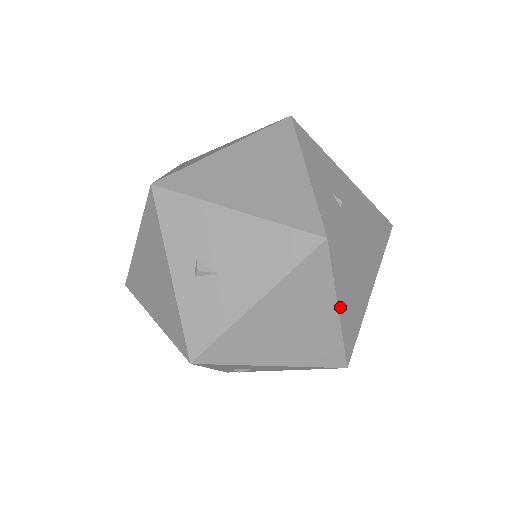
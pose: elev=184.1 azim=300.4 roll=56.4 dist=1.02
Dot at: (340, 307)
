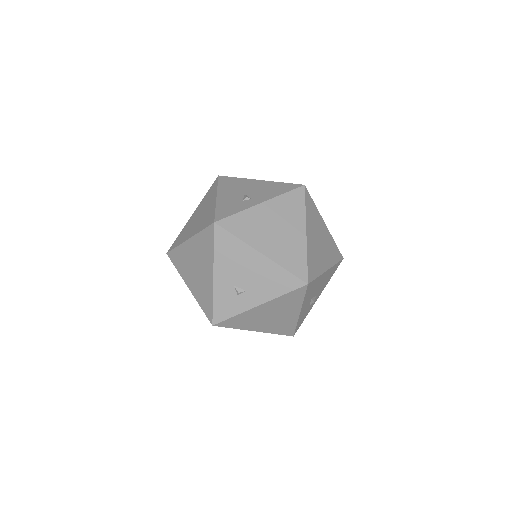
Dot at: (256, 330)
